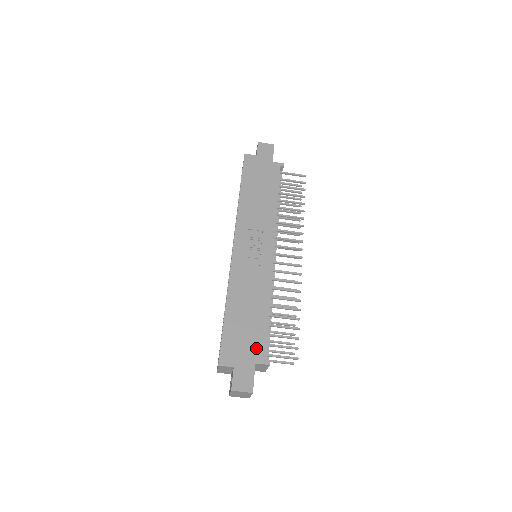
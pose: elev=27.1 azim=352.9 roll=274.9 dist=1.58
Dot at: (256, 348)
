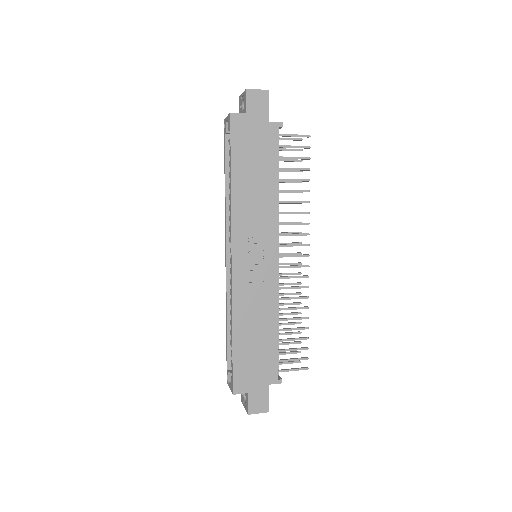
Dot at: (268, 370)
